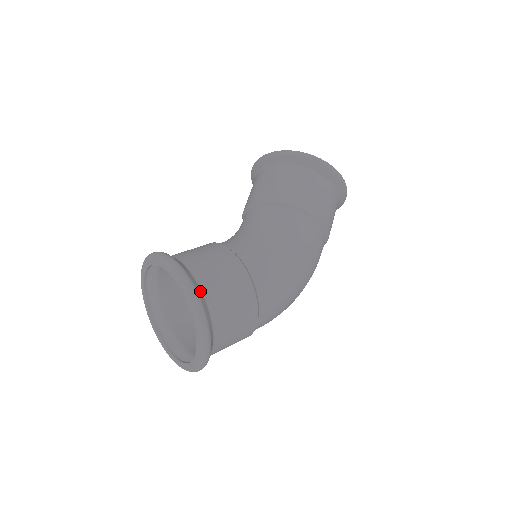
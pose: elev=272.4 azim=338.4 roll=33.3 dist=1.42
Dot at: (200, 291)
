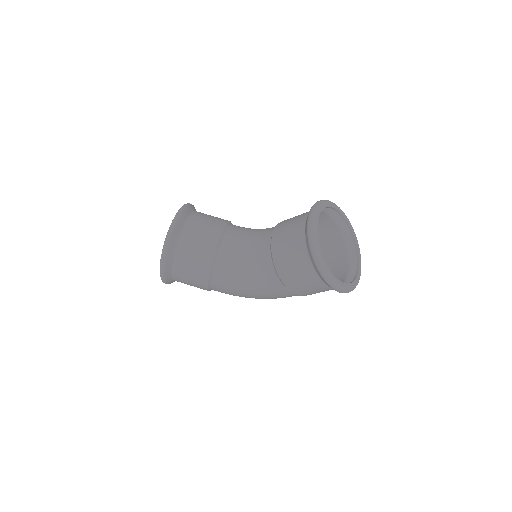
Dot at: (170, 269)
